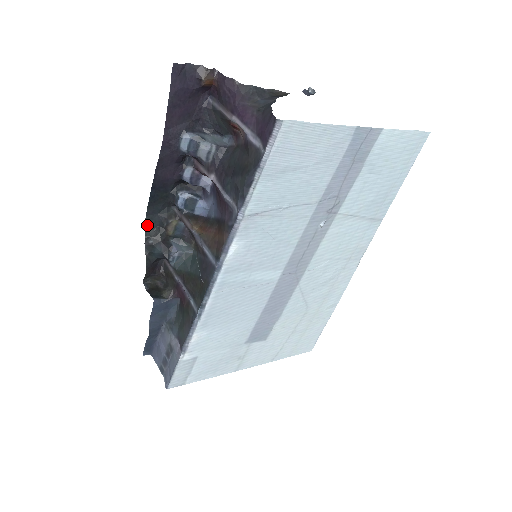
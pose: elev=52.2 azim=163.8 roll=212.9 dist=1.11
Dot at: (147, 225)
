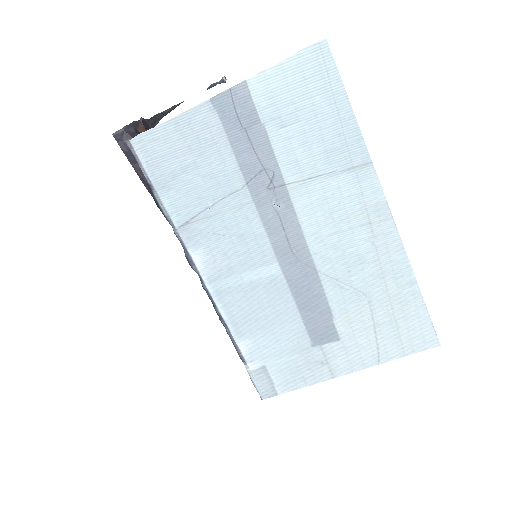
Dot at: occluded
